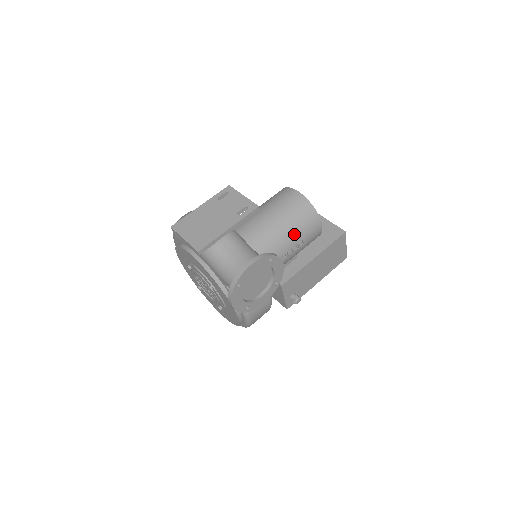
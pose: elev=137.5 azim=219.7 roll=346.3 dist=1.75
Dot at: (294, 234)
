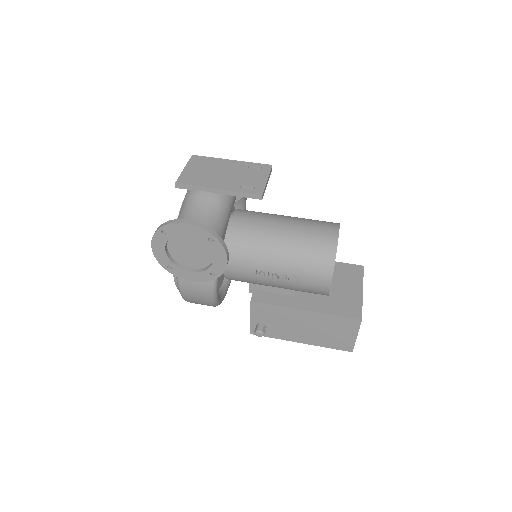
Dot at: (292, 262)
